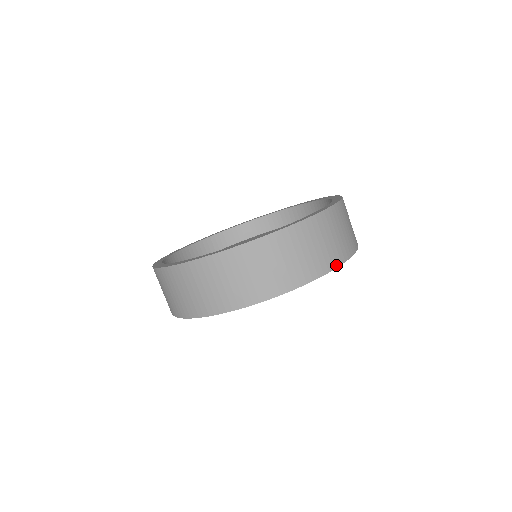
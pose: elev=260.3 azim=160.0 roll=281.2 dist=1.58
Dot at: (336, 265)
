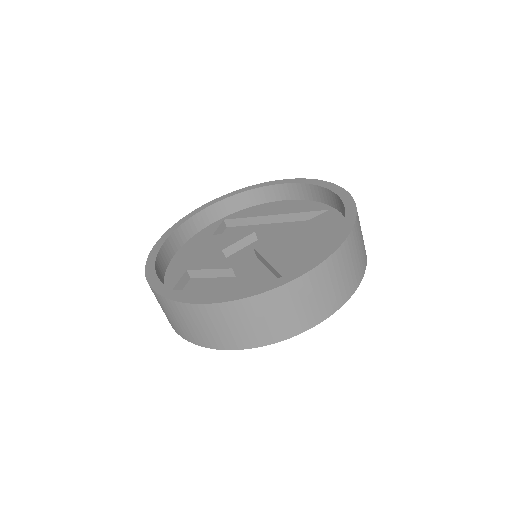
Dot at: (326, 316)
